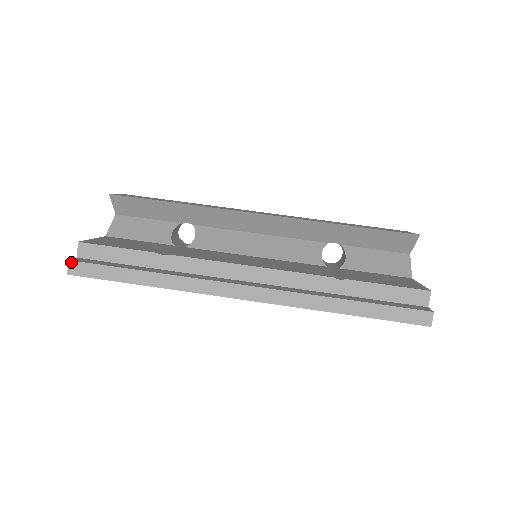
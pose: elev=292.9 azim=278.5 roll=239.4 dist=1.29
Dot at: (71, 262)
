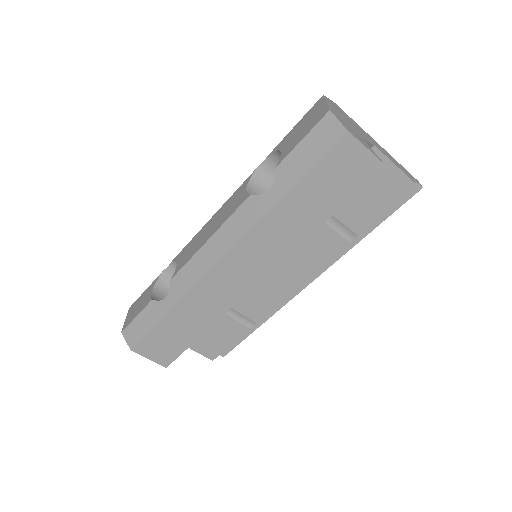
Dot at: occluded
